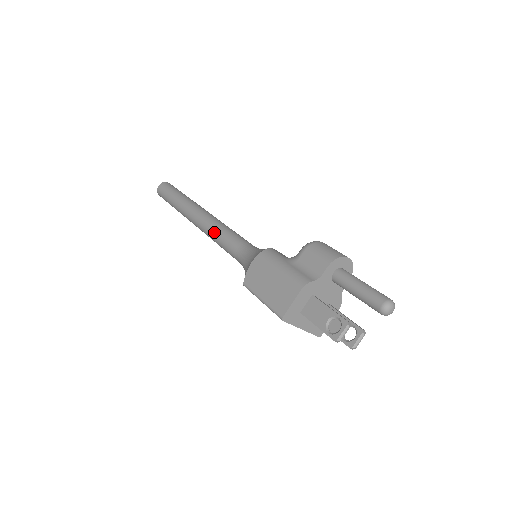
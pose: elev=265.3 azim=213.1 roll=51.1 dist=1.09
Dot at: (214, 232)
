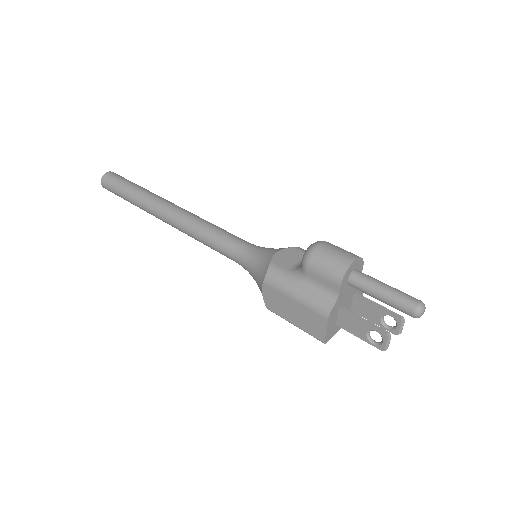
Dot at: (198, 239)
